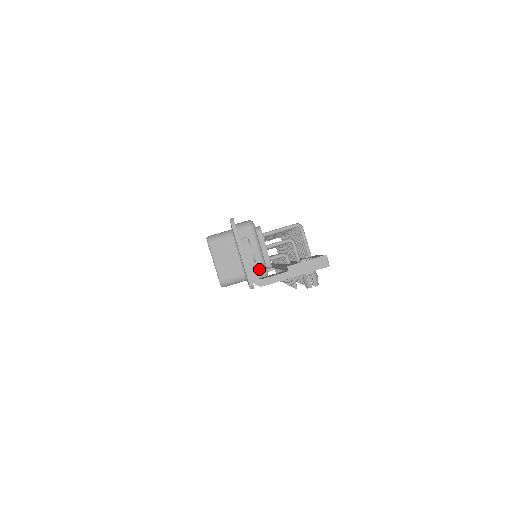
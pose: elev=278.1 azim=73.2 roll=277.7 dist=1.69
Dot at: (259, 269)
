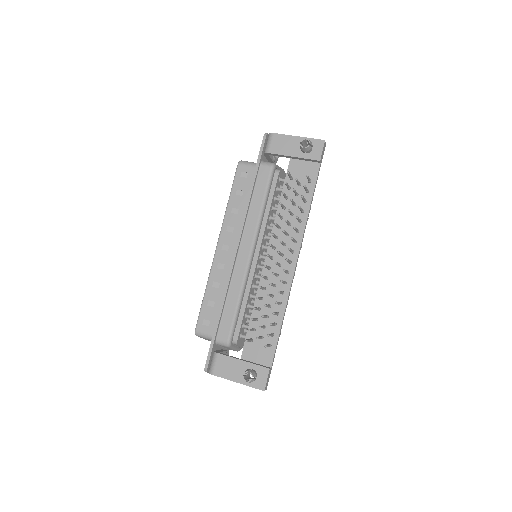
Dot at: occluded
